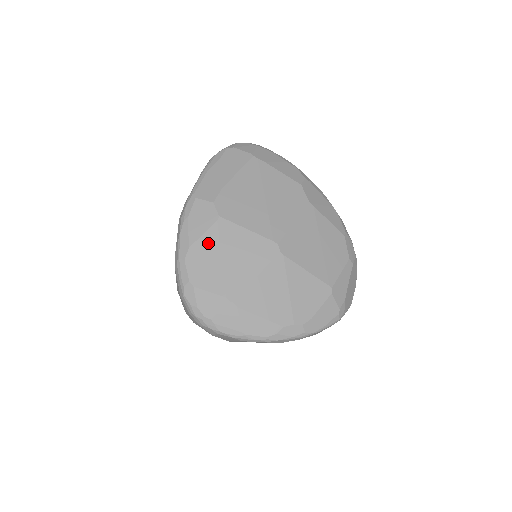
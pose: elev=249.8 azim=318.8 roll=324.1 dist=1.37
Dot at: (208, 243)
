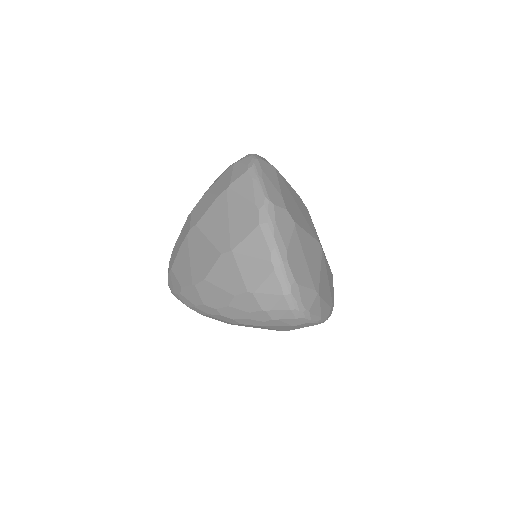
Dot at: (296, 245)
